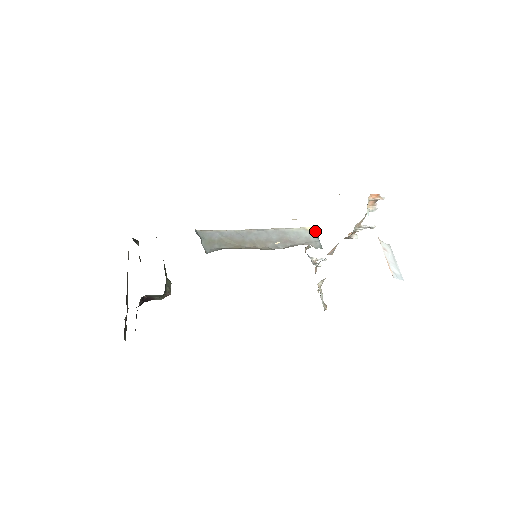
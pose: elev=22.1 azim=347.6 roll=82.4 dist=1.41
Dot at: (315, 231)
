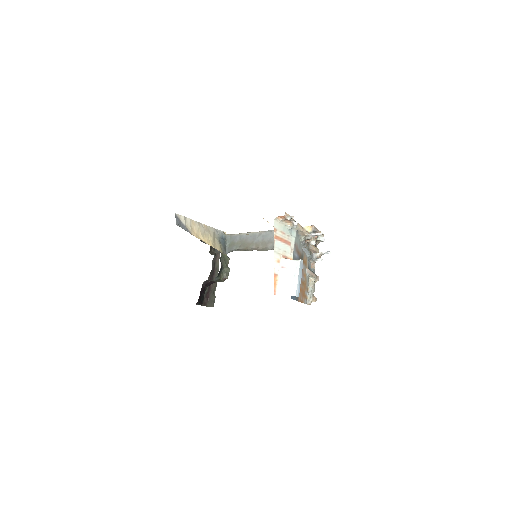
Dot at: (310, 230)
